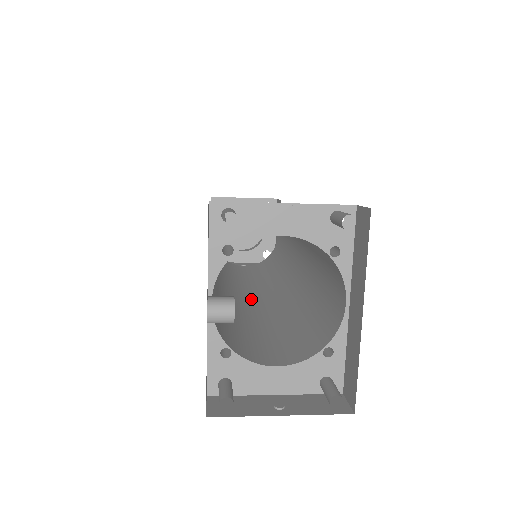
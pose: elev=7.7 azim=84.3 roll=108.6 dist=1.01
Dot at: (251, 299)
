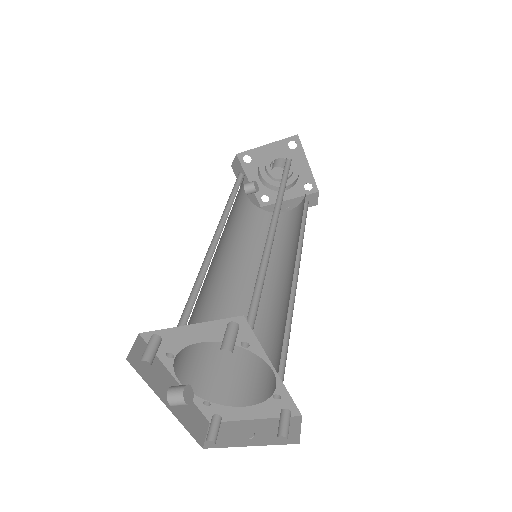
Dot at: (266, 288)
